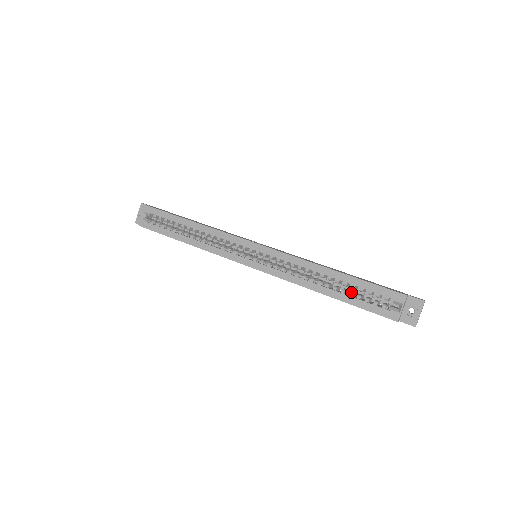
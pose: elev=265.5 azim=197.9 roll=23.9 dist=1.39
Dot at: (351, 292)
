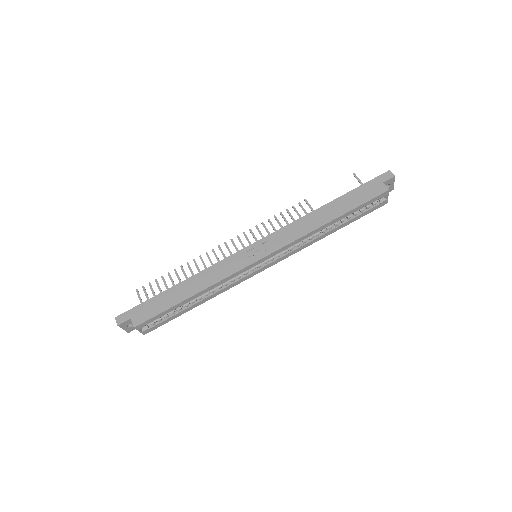
Dot at: (348, 217)
